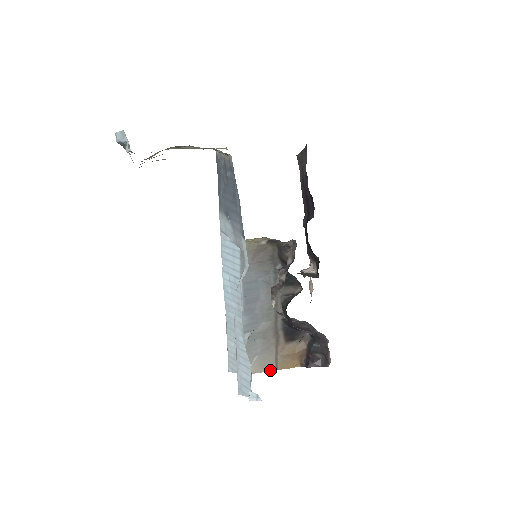
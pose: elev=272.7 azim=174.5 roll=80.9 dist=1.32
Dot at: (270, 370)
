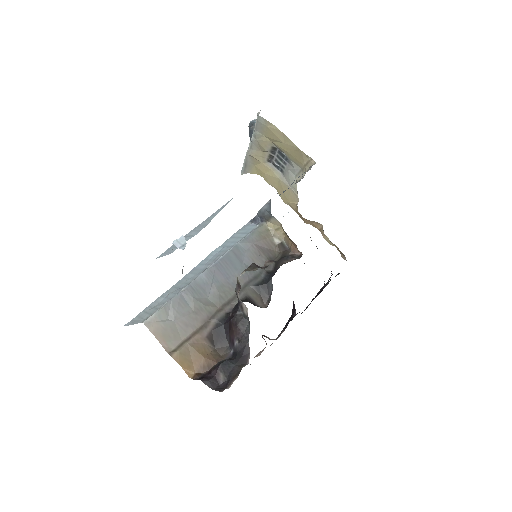
Dot at: (165, 348)
